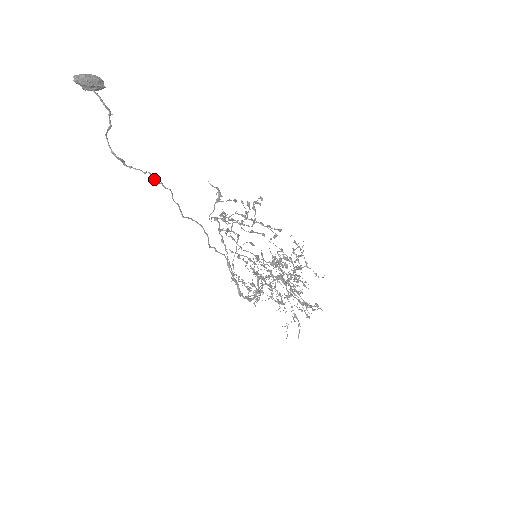
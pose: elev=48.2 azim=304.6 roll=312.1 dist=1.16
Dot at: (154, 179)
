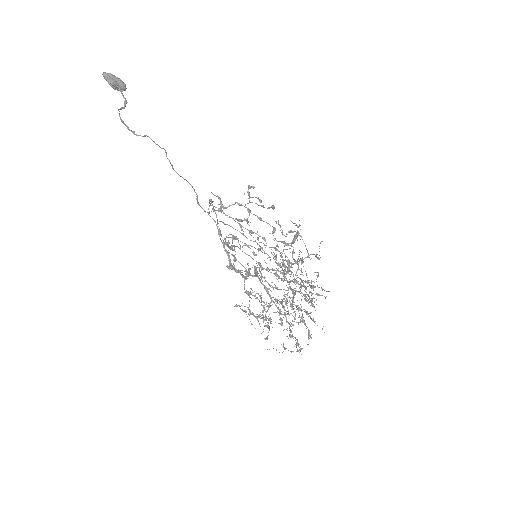
Dot at: (152, 140)
